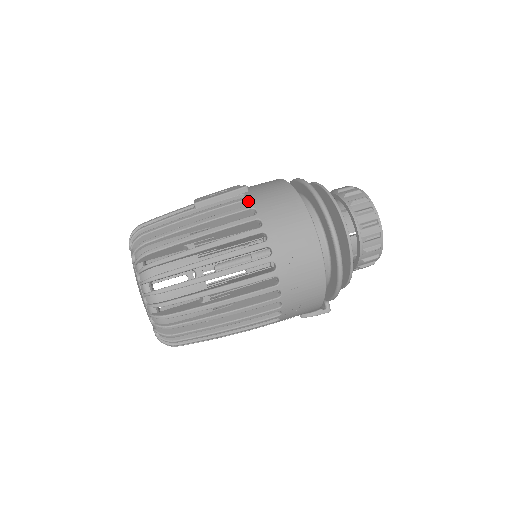
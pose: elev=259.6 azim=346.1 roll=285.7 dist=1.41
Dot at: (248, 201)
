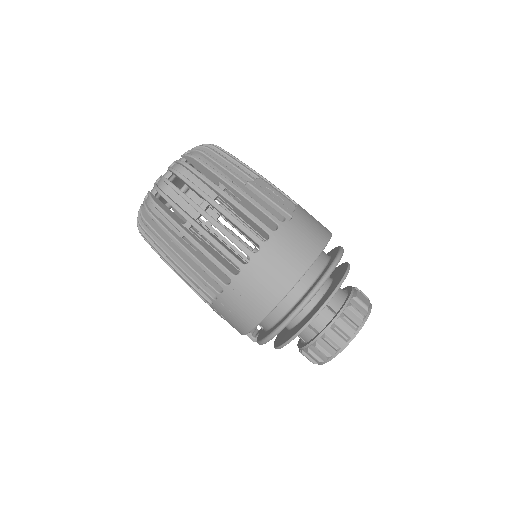
Dot at: (277, 226)
